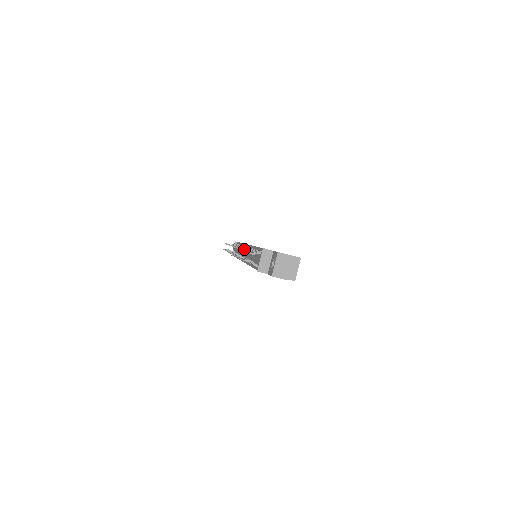
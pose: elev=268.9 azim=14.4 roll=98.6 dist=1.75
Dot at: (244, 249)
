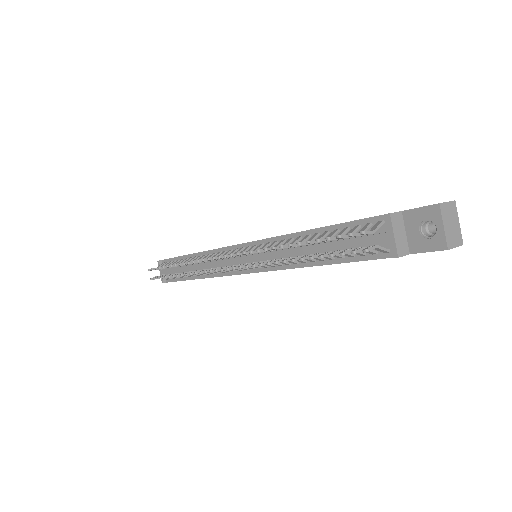
Dot at: occluded
